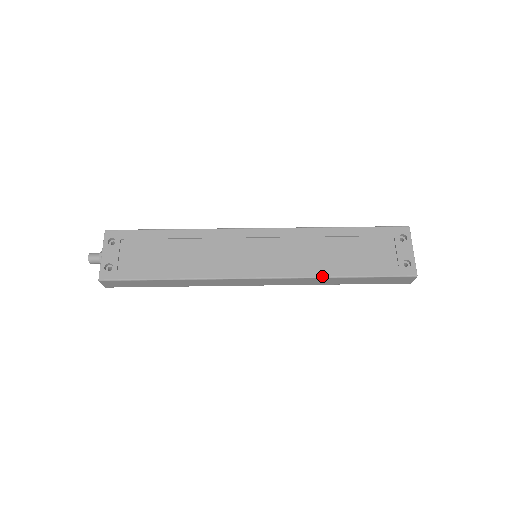
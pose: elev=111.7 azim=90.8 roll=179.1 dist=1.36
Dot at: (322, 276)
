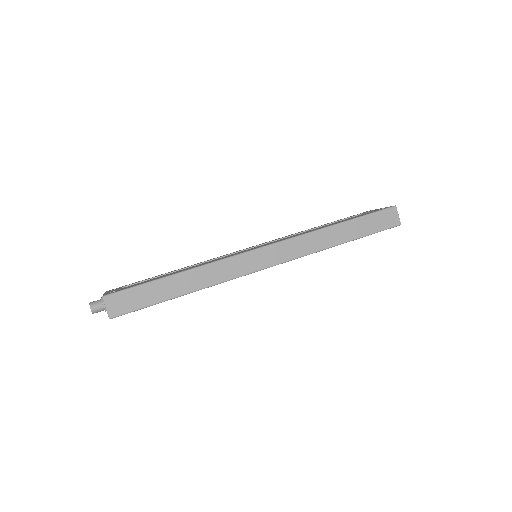
Dot at: (318, 229)
